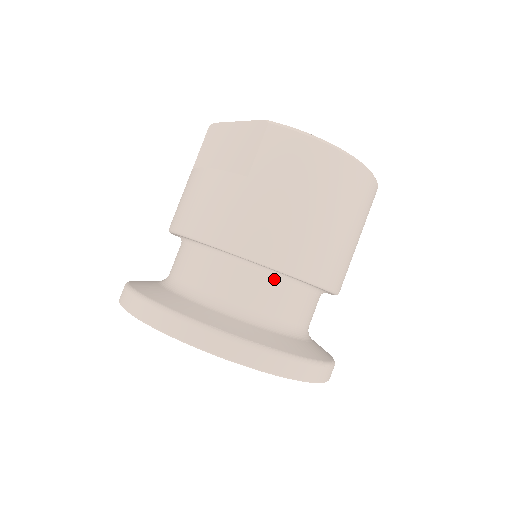
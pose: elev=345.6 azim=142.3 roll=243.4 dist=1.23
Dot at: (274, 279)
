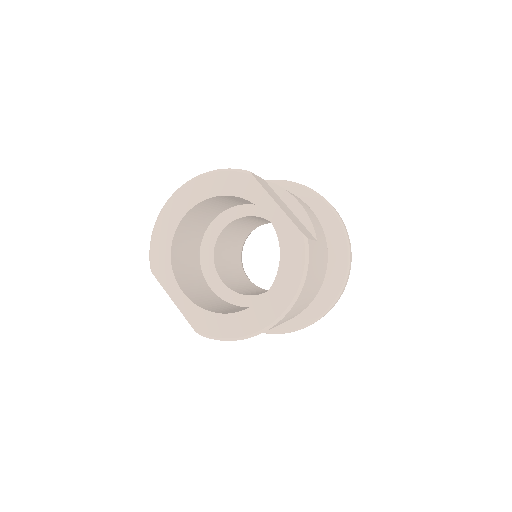
Dot at: occluded
